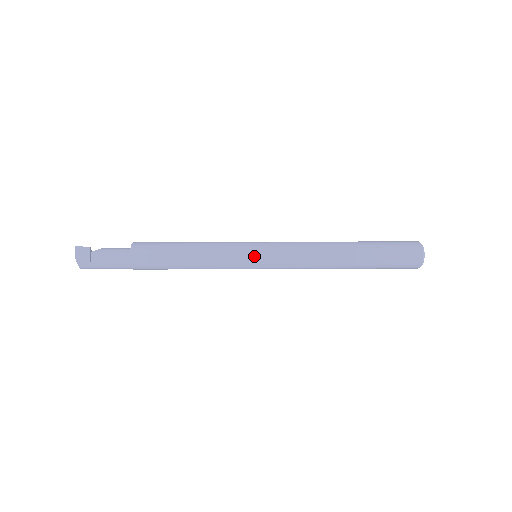
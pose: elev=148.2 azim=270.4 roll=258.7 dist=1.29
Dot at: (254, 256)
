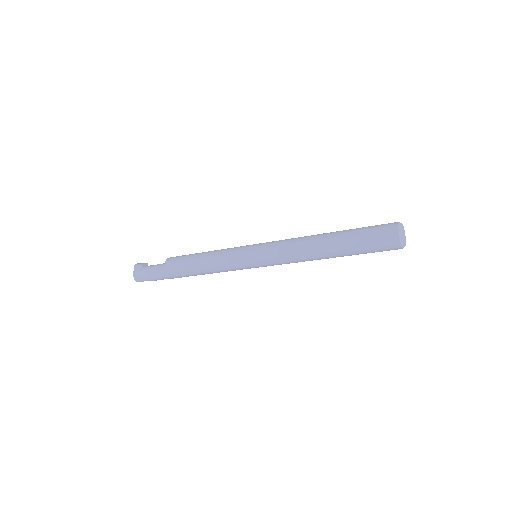
Dot at: (251, 246)
